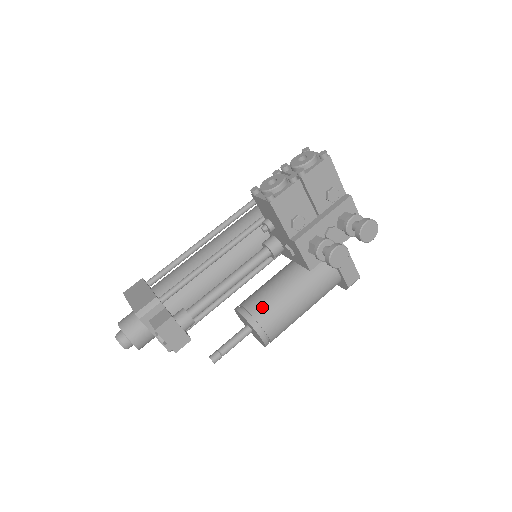
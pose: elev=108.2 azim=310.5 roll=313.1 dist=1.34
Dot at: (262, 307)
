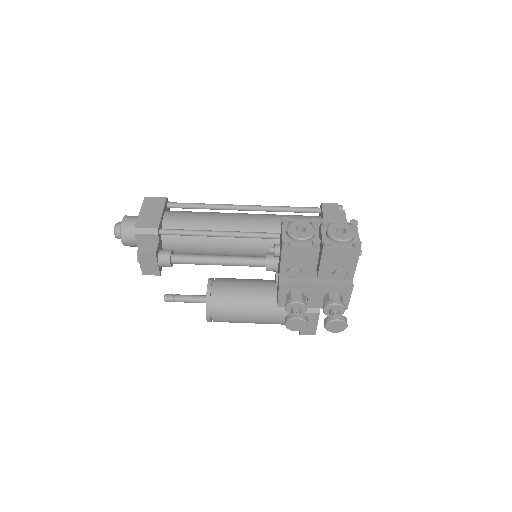
Dot at: (225, 298)
